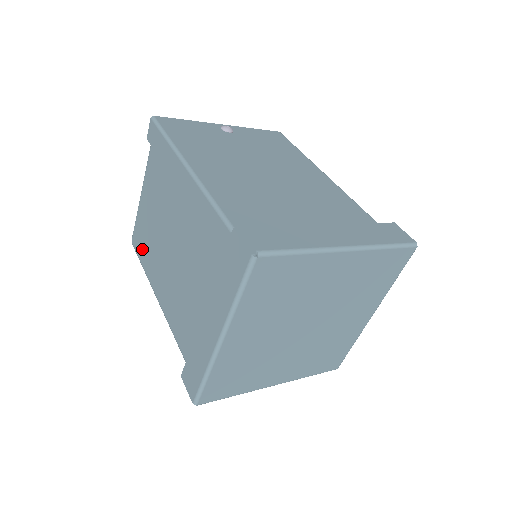
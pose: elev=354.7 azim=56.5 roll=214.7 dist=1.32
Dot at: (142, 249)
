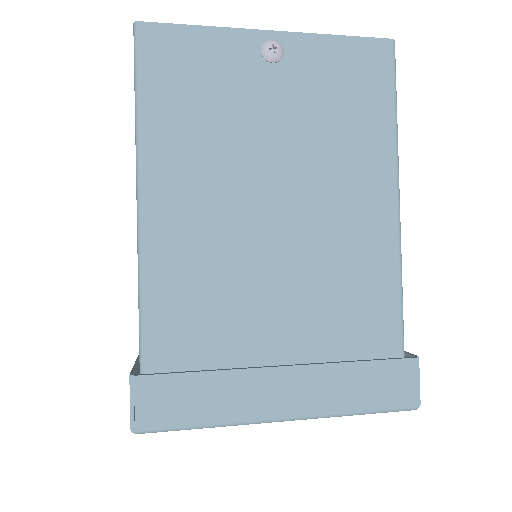
Dot at: occluded
